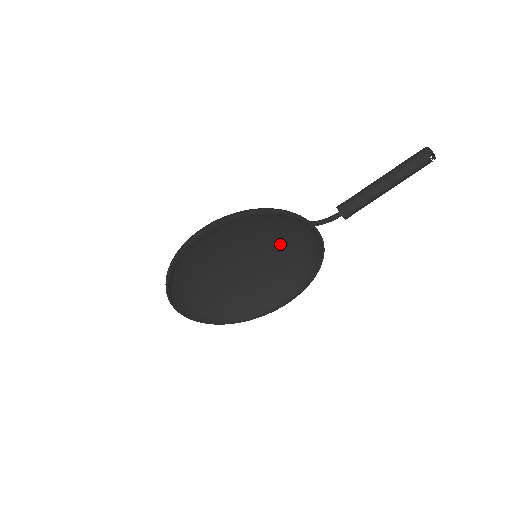
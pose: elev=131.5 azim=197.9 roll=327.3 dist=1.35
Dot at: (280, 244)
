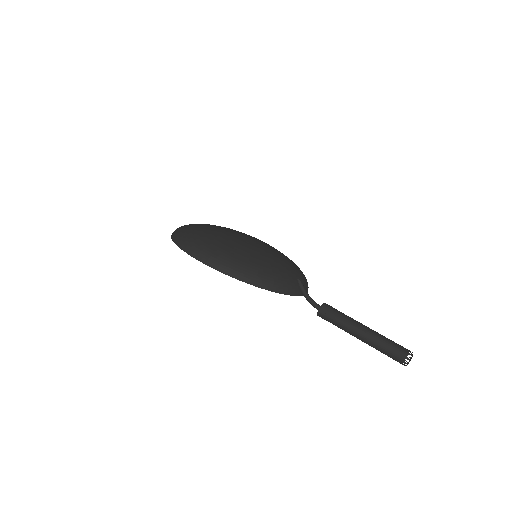
Dot at: occluded
